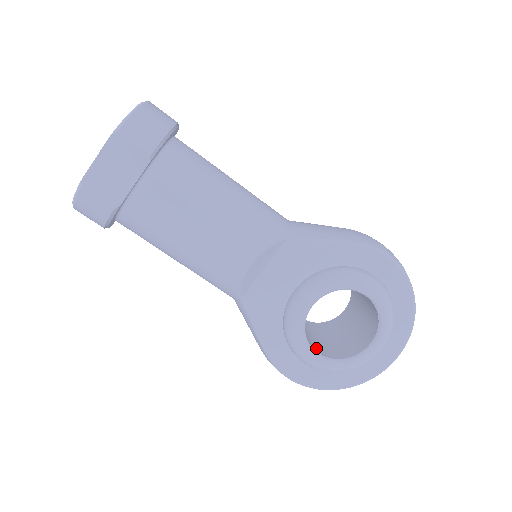
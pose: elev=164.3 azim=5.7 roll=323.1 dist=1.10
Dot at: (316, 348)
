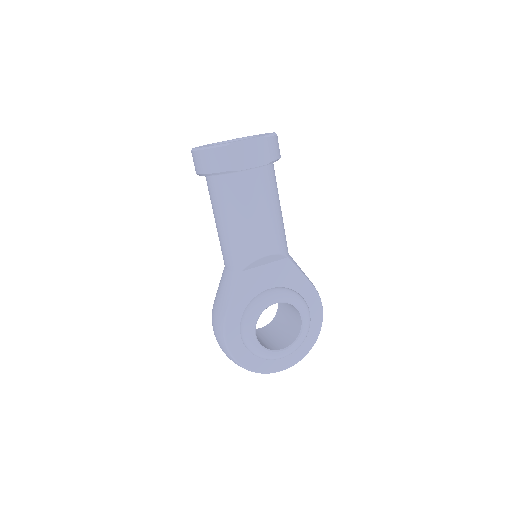
Dot at: occluded
